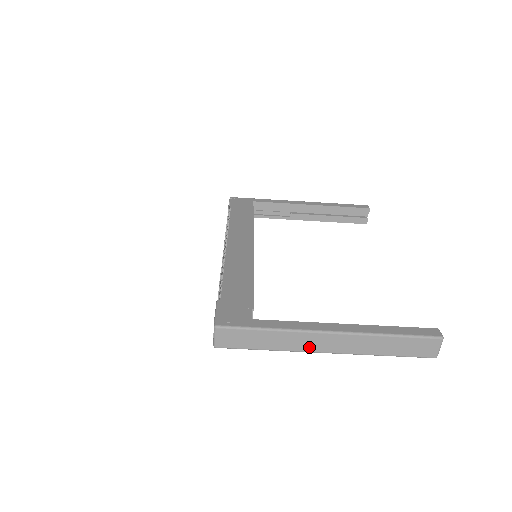
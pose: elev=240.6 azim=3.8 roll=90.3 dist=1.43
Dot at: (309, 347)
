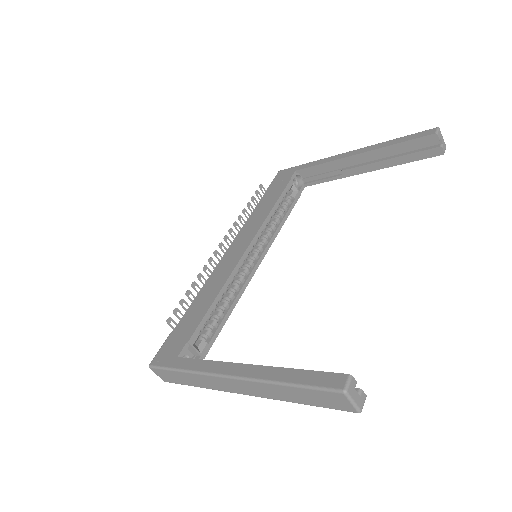
Dot at: (224, 388)
